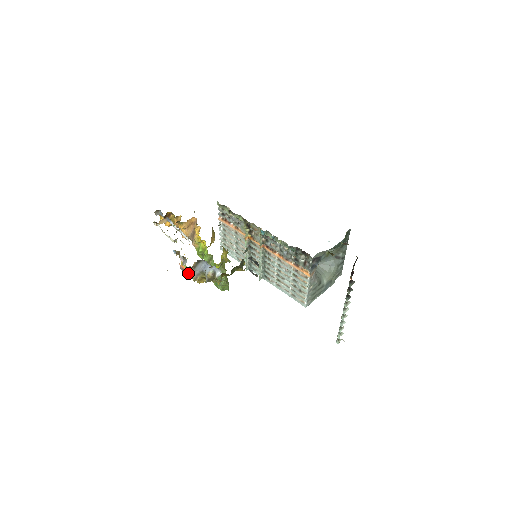
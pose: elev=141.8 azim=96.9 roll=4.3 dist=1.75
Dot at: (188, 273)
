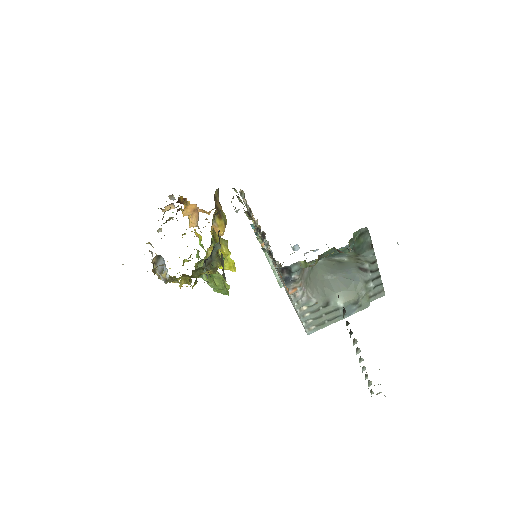
Dot at: occluded
